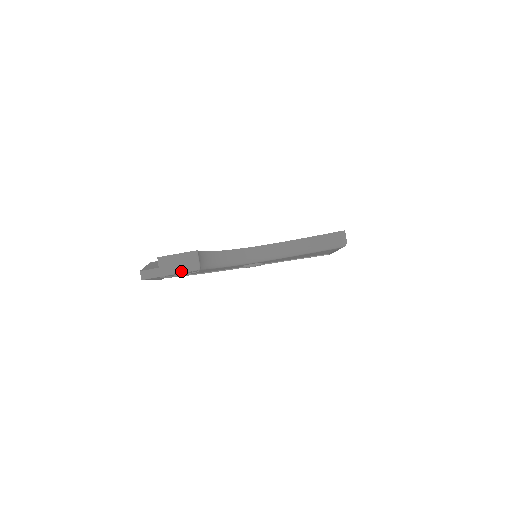
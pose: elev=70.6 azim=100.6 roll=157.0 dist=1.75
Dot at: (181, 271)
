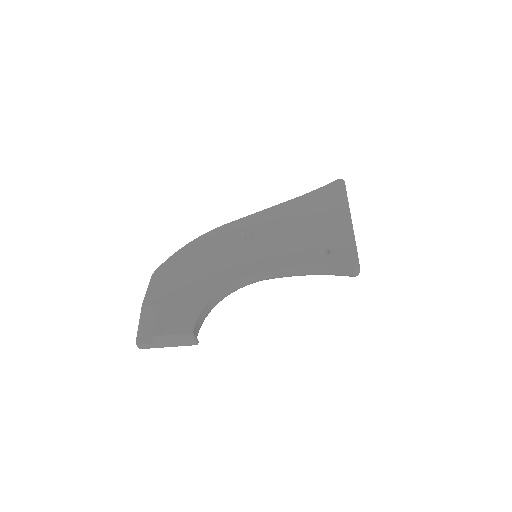
Dot at: occluded
